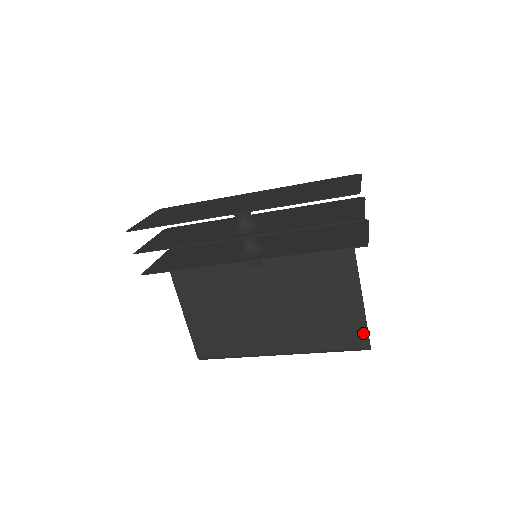
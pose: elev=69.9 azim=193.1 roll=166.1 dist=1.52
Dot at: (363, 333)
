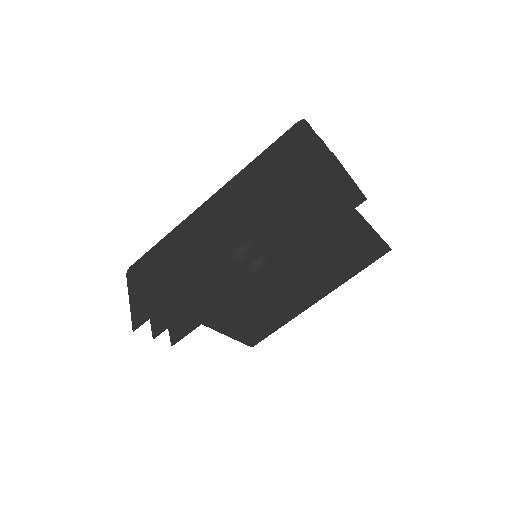
Dot at: (381, 245)
